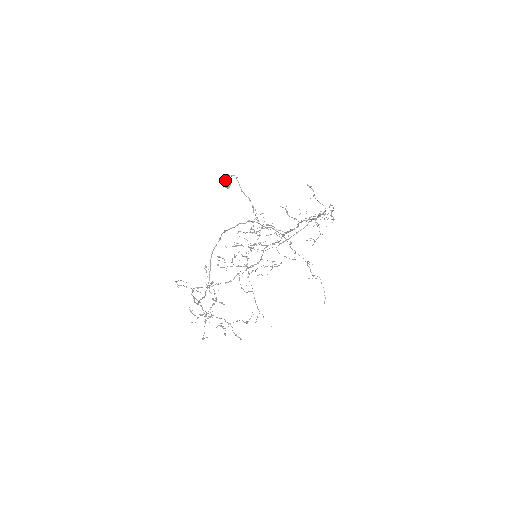
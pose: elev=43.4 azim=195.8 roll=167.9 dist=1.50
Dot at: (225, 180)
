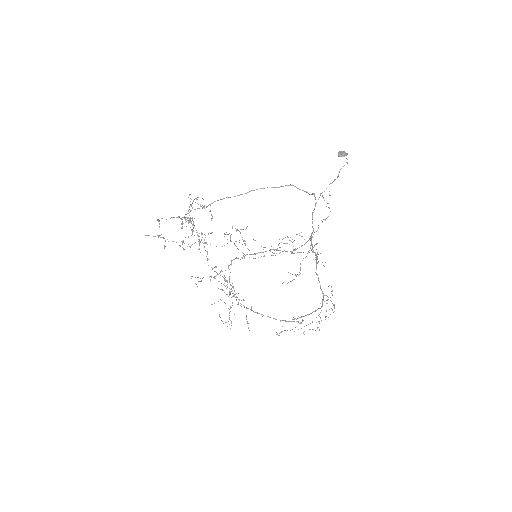
Dot at: (344, 151)
